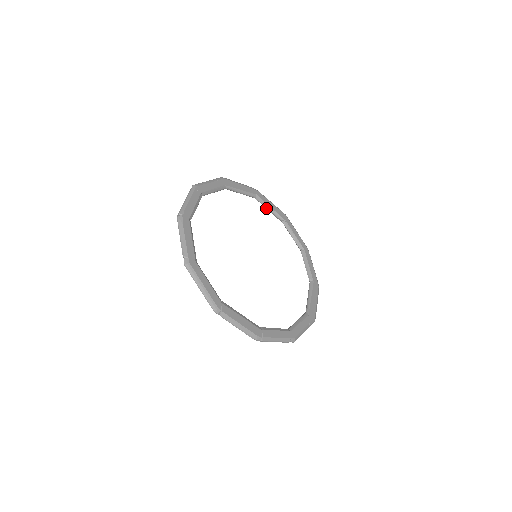
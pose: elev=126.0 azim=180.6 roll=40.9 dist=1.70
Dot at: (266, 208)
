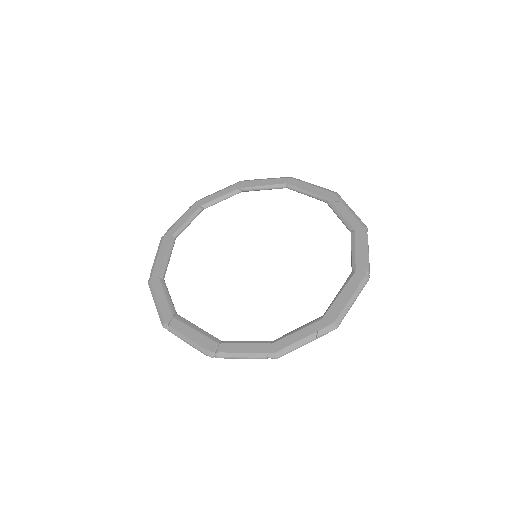
Dot at: (304, 194)
